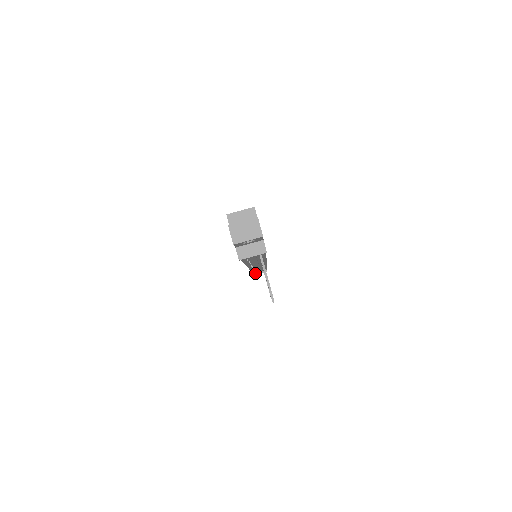
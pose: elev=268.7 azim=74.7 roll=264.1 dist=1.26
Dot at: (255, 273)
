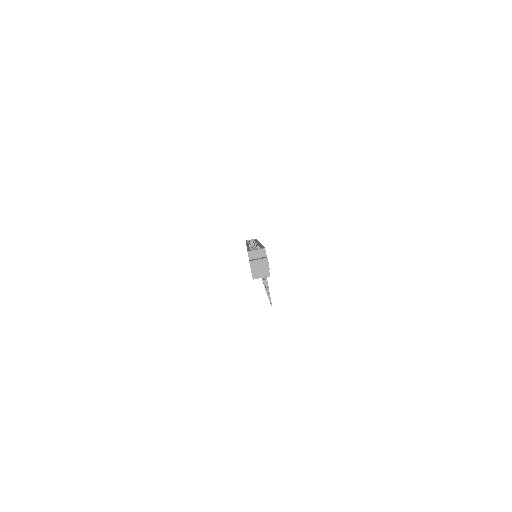
Dot at: occluded
